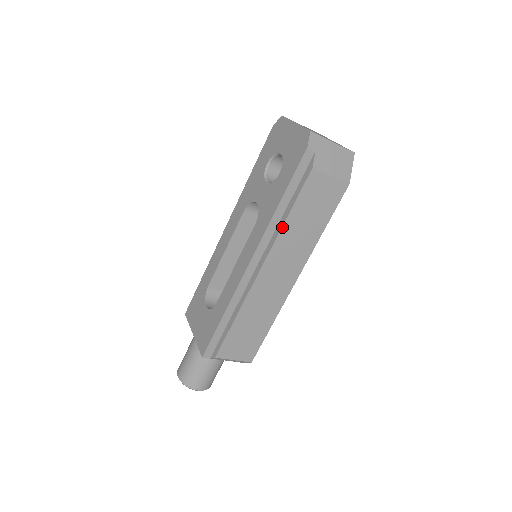
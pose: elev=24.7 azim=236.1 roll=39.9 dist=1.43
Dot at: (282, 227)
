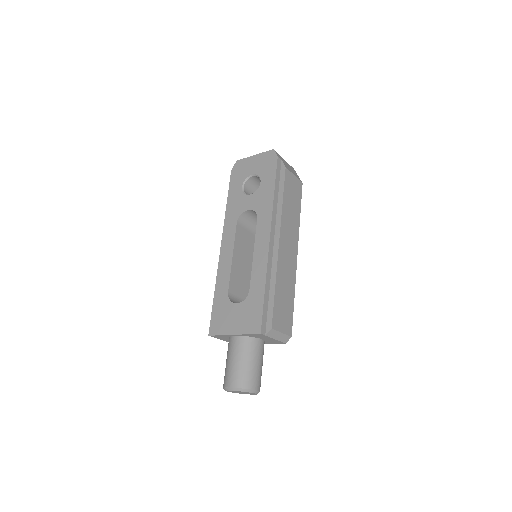
Dot at: (282, 208)
